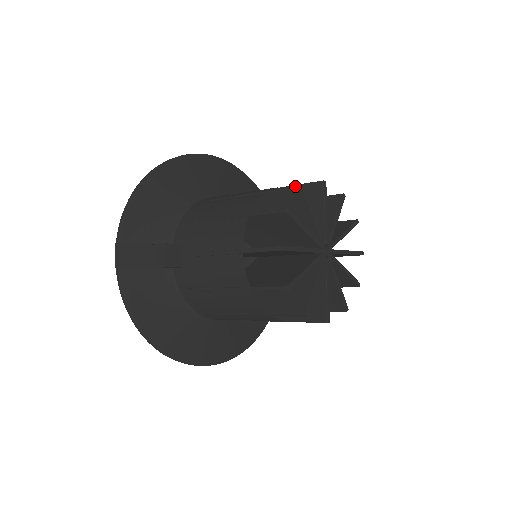
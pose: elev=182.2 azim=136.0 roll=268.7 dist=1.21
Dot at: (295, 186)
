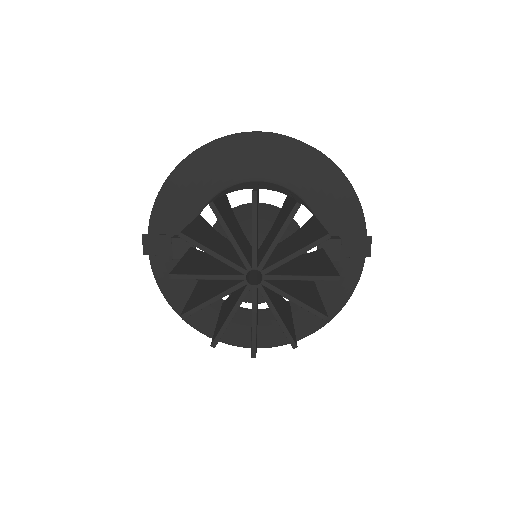
Dot at: occluded
